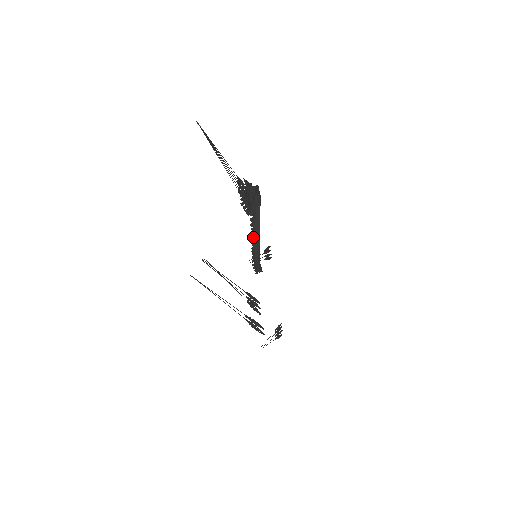
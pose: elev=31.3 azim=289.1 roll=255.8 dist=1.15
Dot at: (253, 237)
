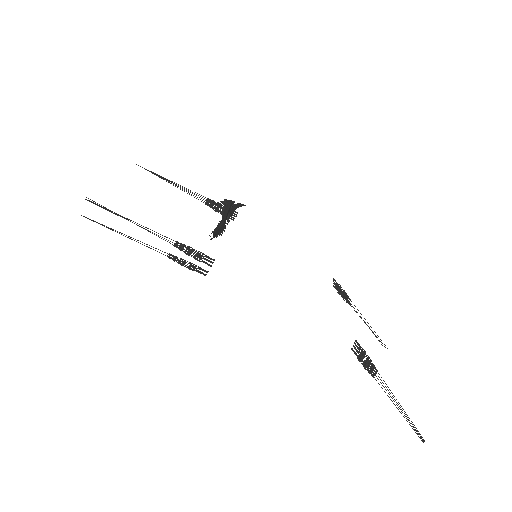
Dot at: (218, 224)
